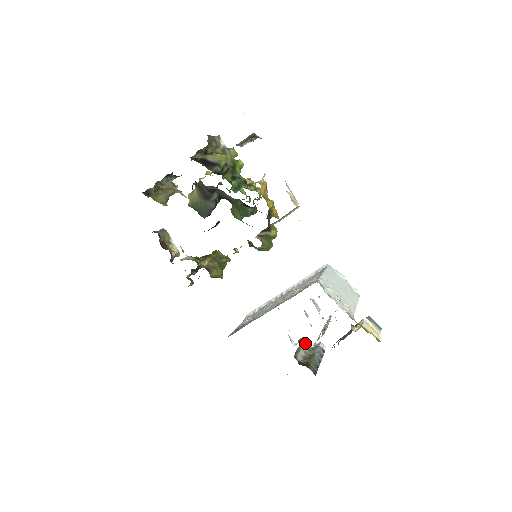
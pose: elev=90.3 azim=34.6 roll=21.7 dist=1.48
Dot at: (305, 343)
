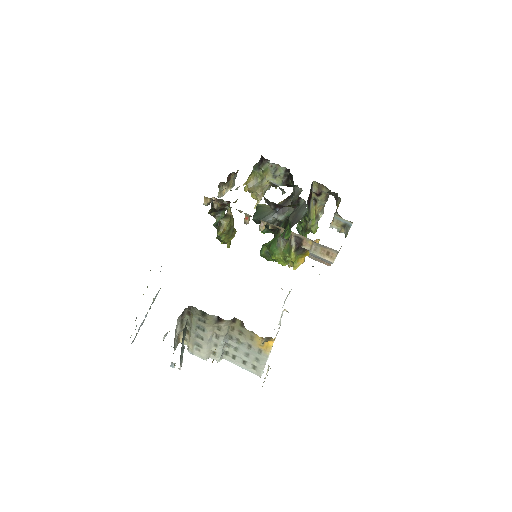
Dot at: (177, 344)
